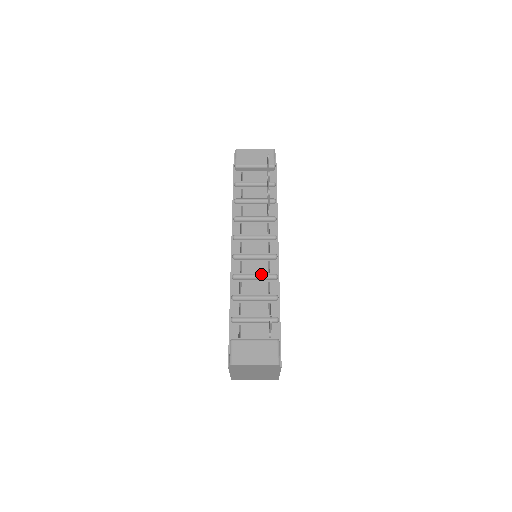
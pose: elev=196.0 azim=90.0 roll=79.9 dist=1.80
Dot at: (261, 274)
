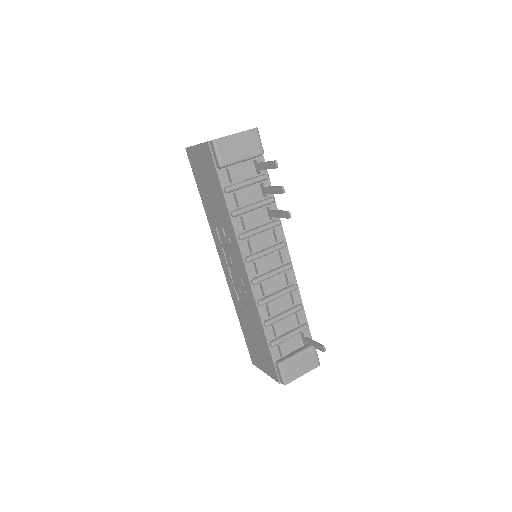
Dot at: (284, 291)
